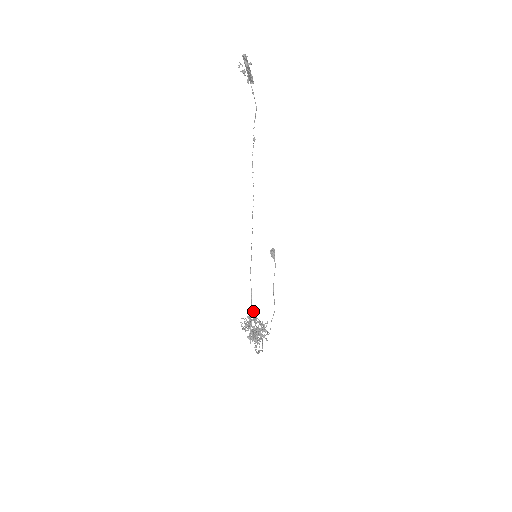
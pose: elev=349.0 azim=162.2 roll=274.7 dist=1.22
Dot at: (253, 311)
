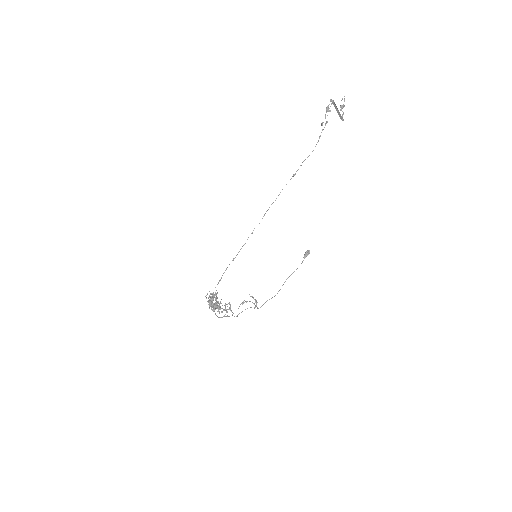
Dot at: (213, 293)
